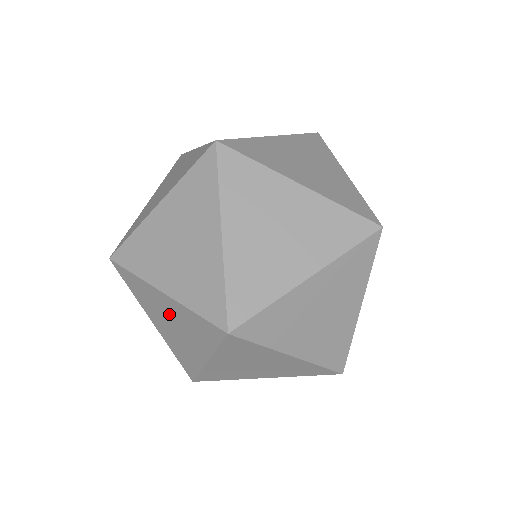
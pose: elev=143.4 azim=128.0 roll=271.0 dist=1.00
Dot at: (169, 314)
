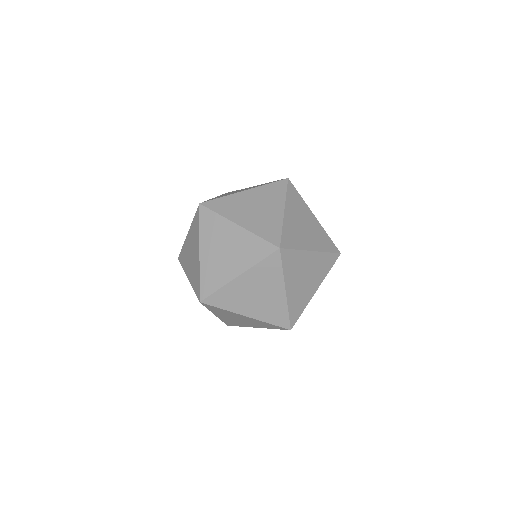
Dot at: (190, 247)
